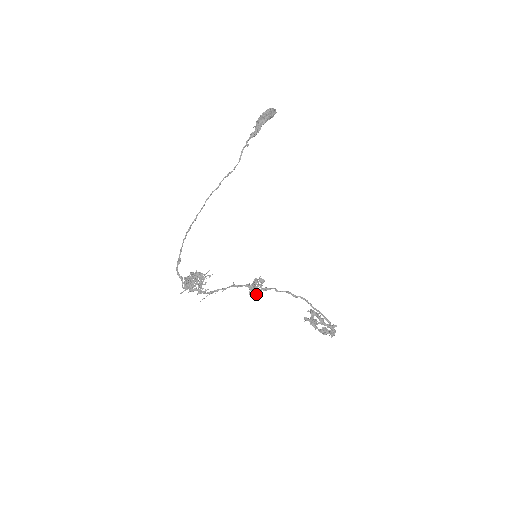
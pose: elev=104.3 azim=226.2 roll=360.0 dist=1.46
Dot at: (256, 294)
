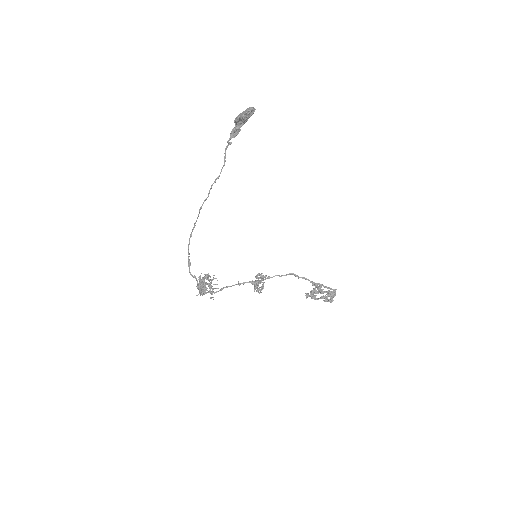
Dot at: (260, 287)
